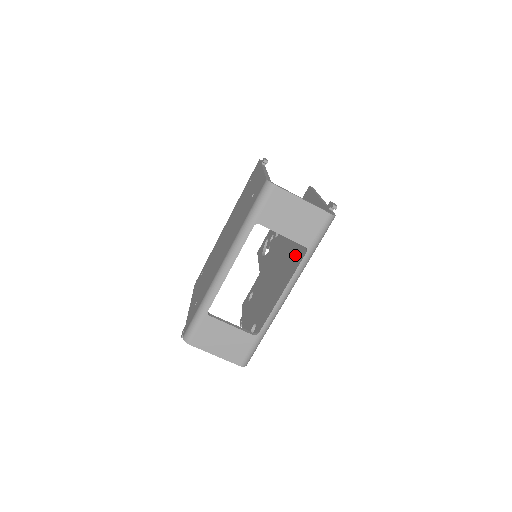
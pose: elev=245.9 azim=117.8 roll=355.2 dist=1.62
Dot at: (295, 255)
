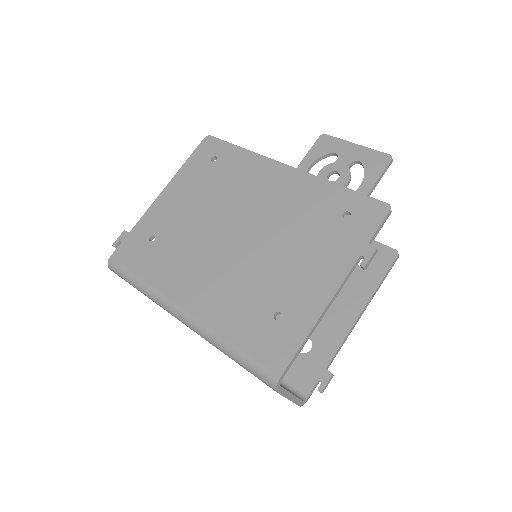
Dot at: occluded
